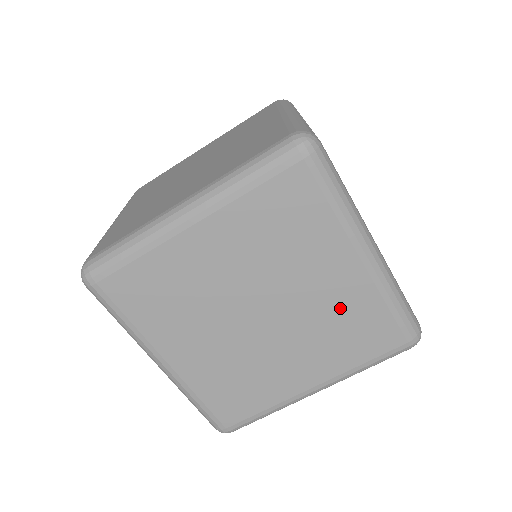
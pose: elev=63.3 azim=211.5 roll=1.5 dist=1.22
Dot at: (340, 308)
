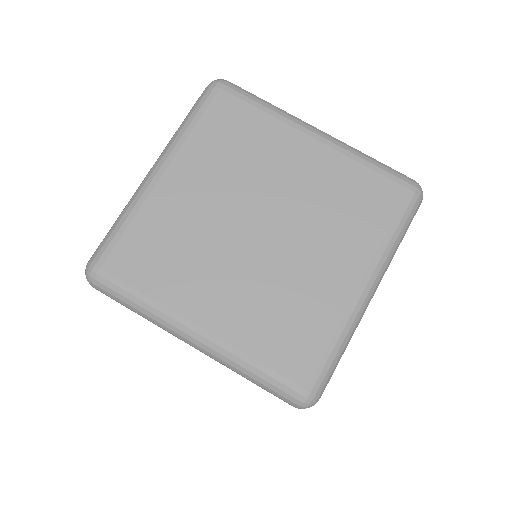
Dot at: occluded
